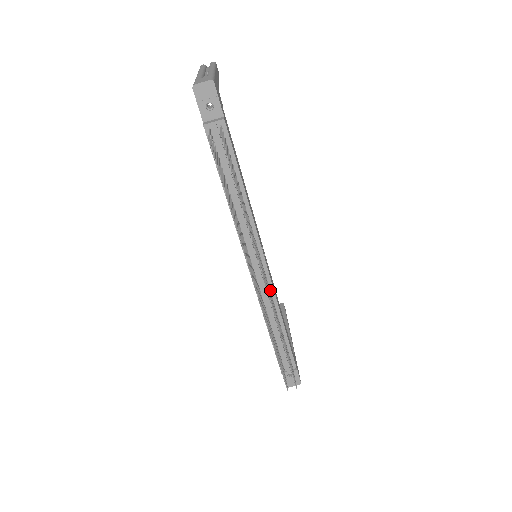
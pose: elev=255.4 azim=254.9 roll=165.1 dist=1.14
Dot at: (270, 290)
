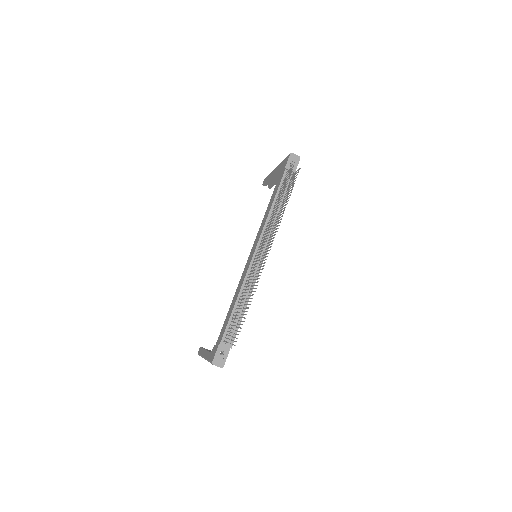
Dot at: (256, 274)
